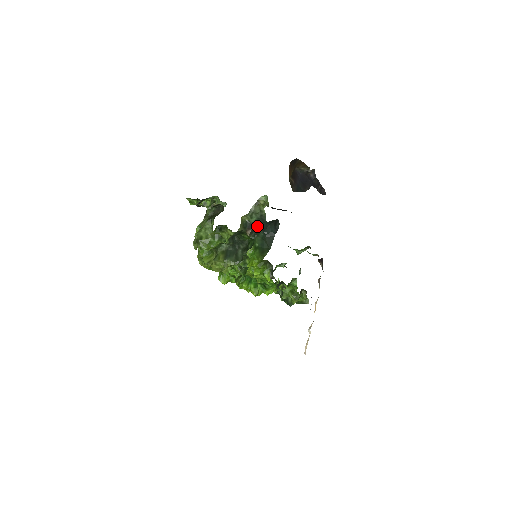
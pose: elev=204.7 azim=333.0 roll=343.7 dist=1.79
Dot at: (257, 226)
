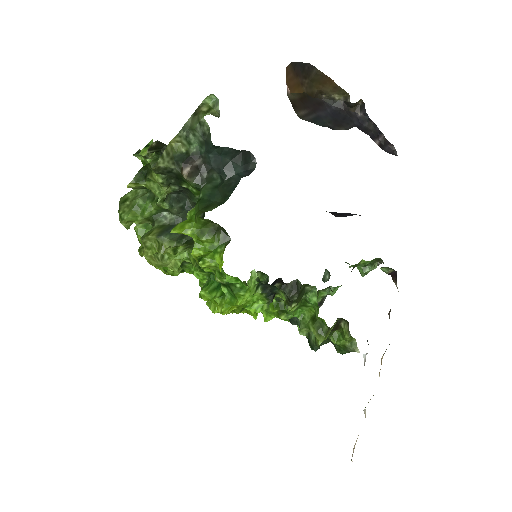
Dot at: (204, 162)
